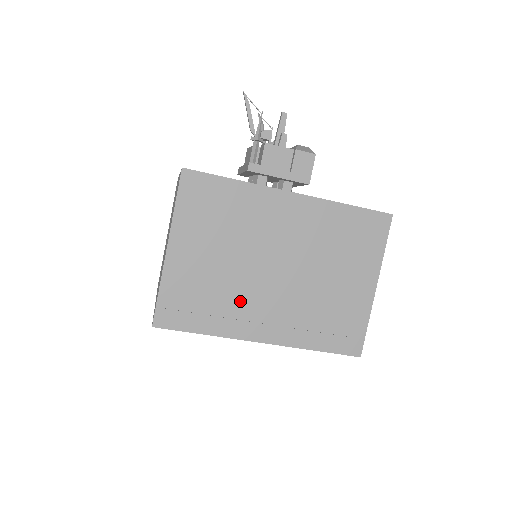
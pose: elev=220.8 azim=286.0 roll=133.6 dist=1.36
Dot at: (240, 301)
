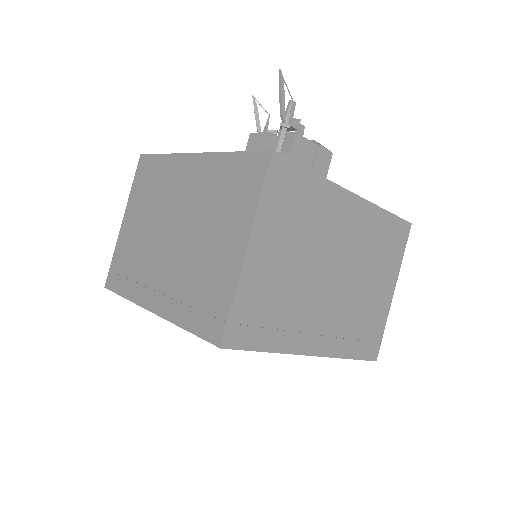
Dot at: (302, 311)
